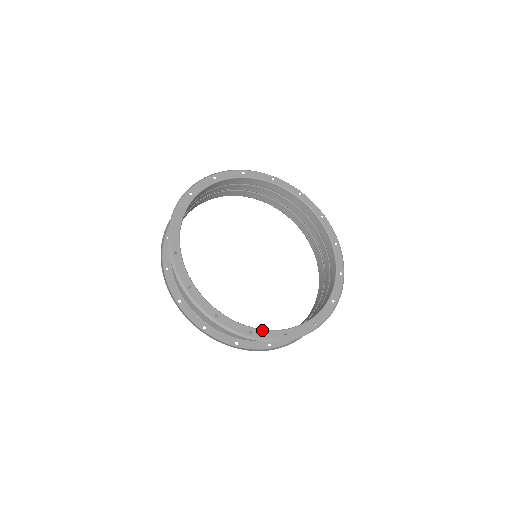
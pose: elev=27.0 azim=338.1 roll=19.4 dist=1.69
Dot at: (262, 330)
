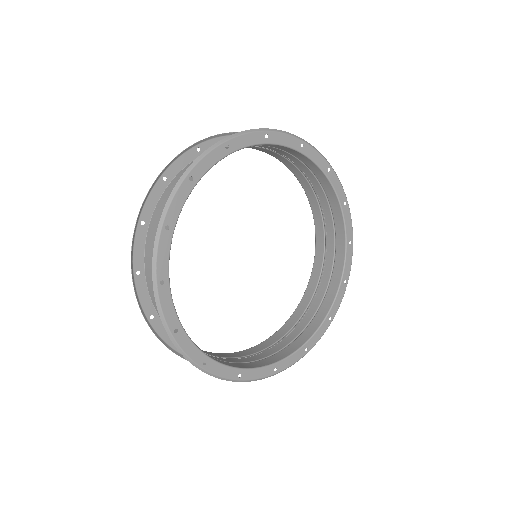
Dot at: (313, 337)
